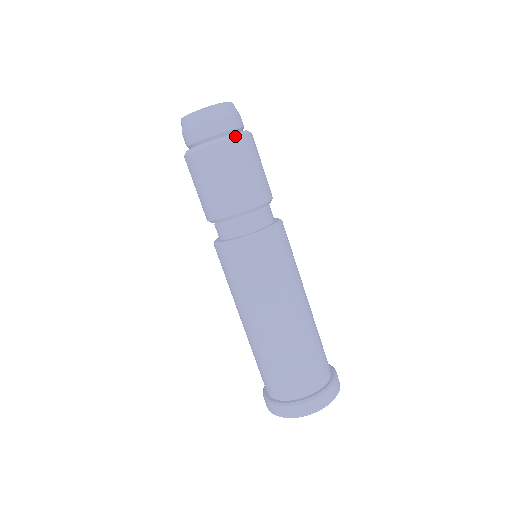
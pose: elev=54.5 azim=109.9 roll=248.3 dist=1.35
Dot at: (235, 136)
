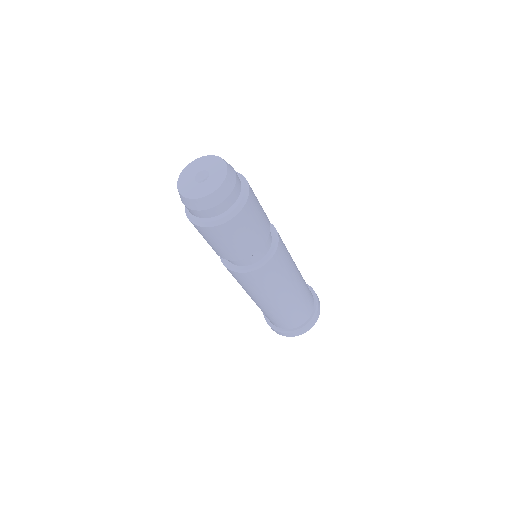
Dot at: (240, 210)
